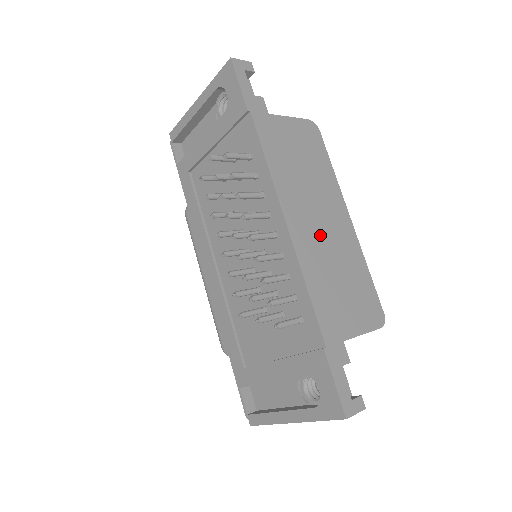
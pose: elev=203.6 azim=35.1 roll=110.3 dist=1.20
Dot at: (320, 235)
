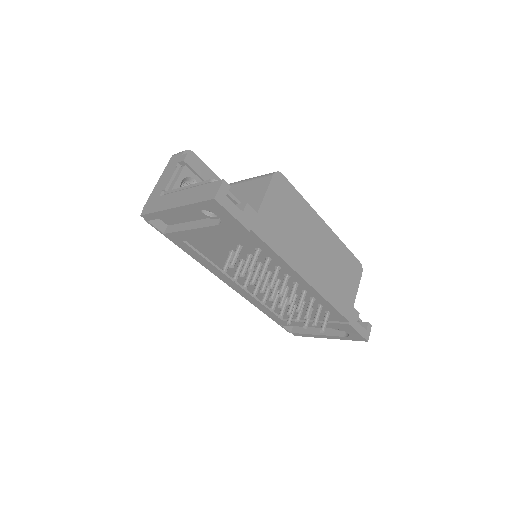
Dot at: (320, 262)
